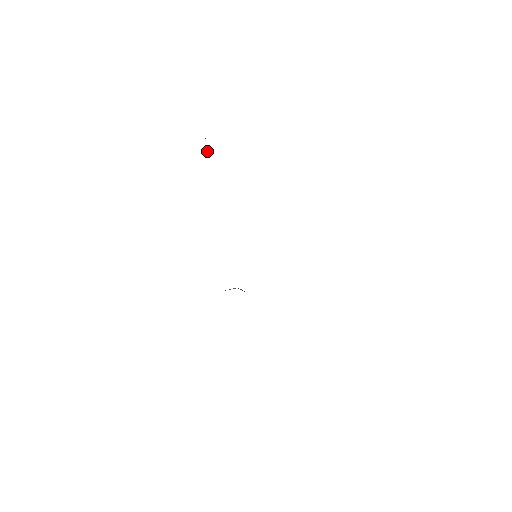
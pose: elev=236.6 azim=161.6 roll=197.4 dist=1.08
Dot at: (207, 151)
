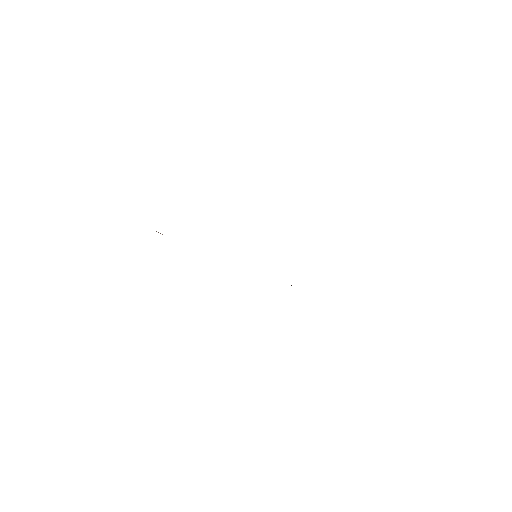
Dot at: occluded
